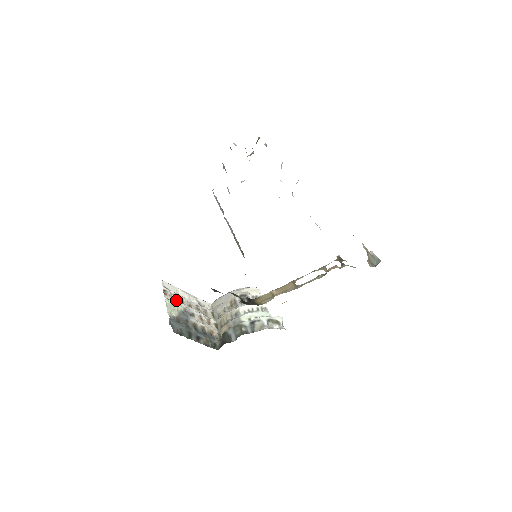
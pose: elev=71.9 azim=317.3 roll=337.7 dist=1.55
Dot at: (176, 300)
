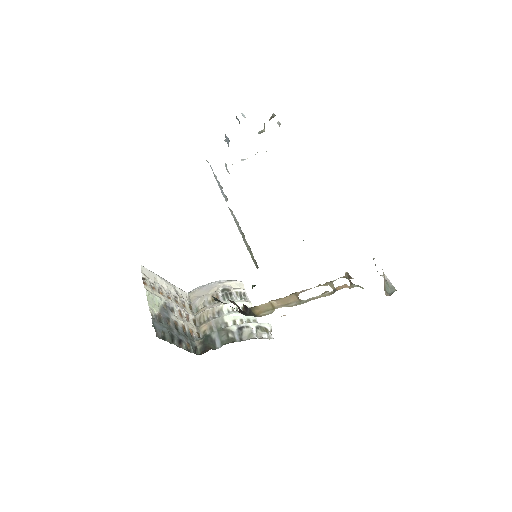
Dot at: (156, 291)
